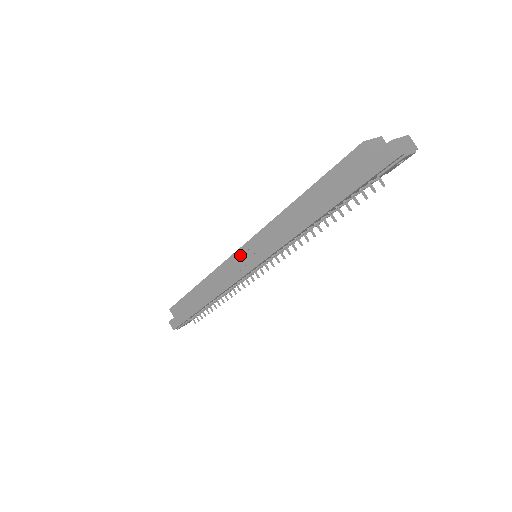
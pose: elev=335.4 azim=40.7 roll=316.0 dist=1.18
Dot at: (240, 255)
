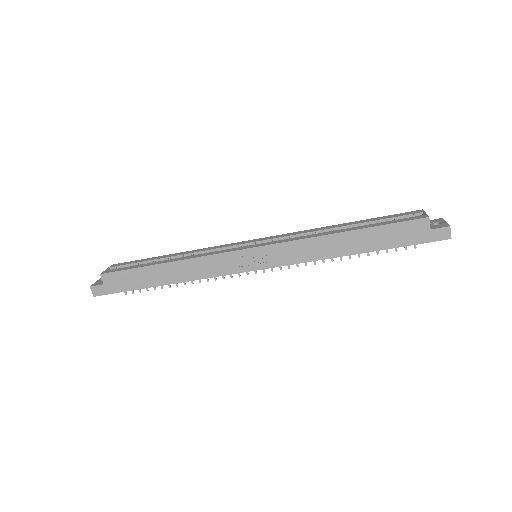
Dot at: (248, 254)
